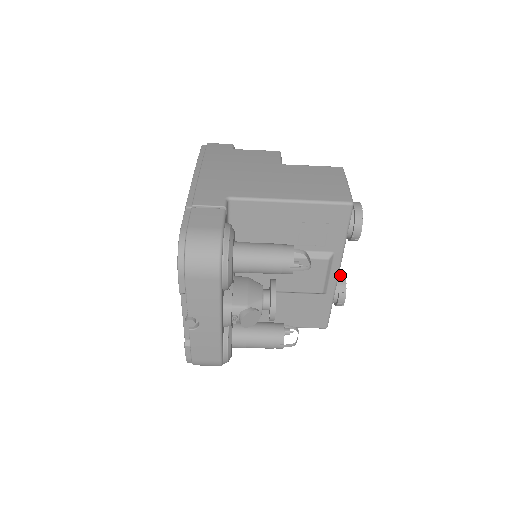
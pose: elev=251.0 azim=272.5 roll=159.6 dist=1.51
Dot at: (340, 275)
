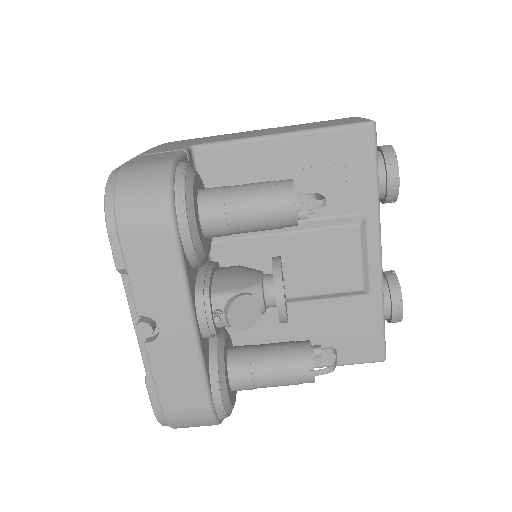
Dot at: (386, 272)
